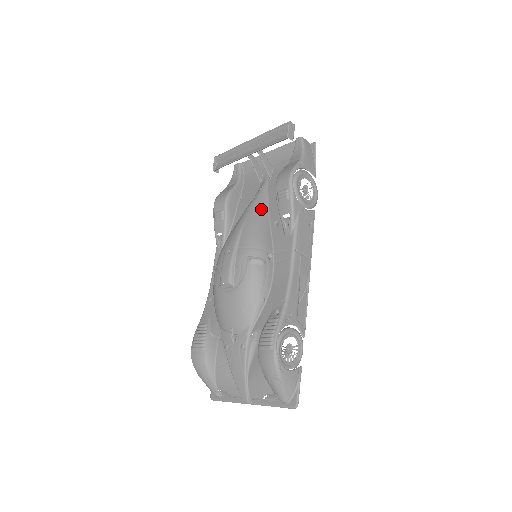
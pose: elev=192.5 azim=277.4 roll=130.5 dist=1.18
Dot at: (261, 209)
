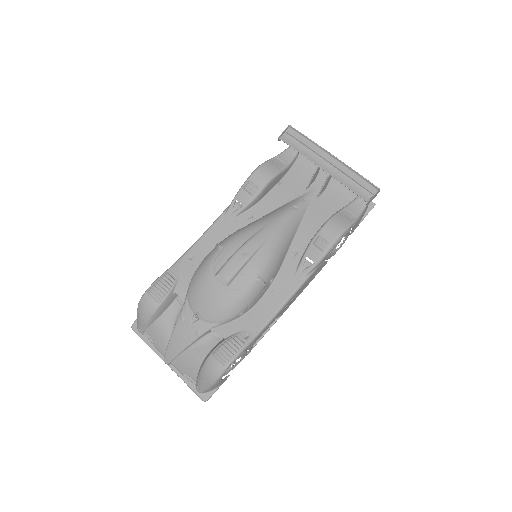
Dot at: (293, 227)
